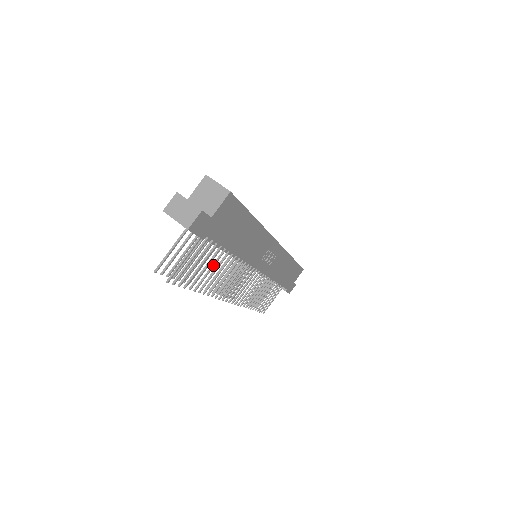
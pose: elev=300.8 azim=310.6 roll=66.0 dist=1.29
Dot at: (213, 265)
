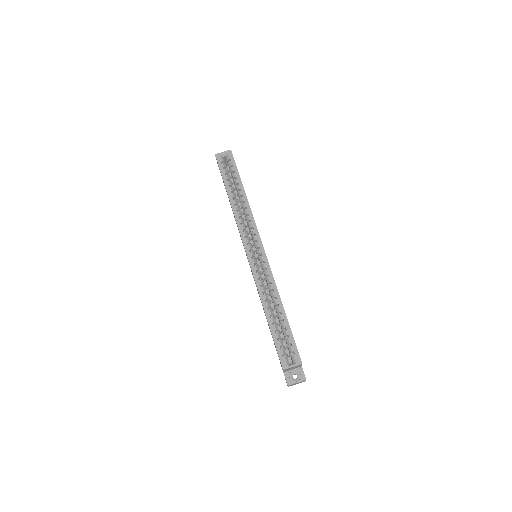
Dot at: occluded
